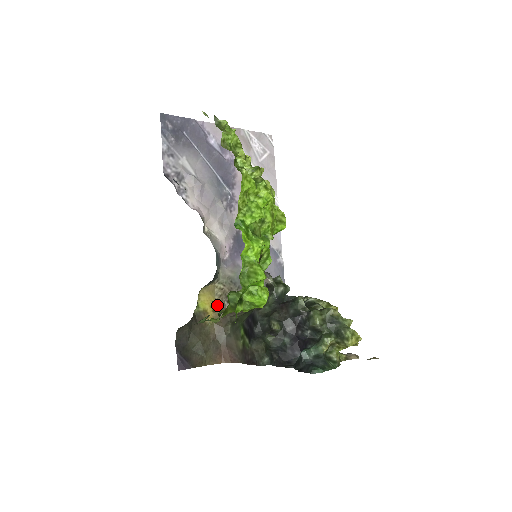
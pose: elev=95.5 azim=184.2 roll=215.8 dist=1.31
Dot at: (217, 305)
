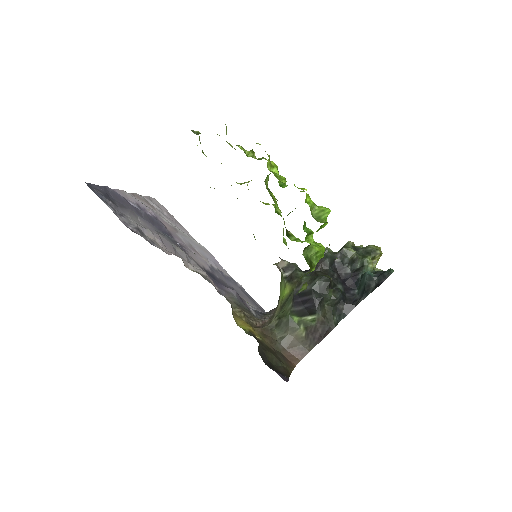
Dot at: (250, 325)
